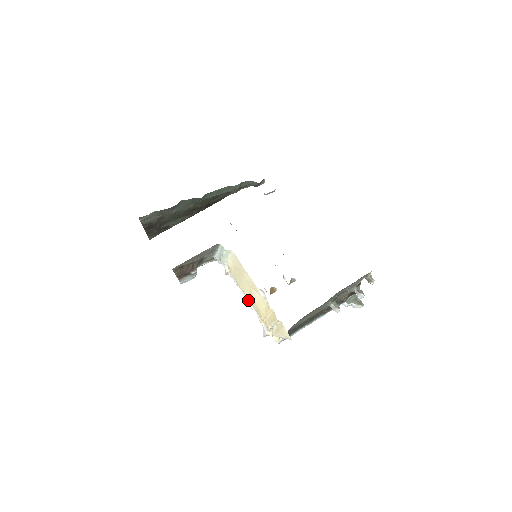
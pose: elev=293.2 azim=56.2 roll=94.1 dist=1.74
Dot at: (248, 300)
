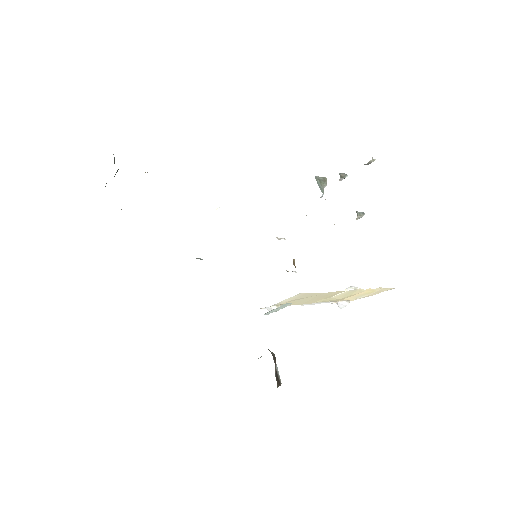
Dot at: (313, 303)
